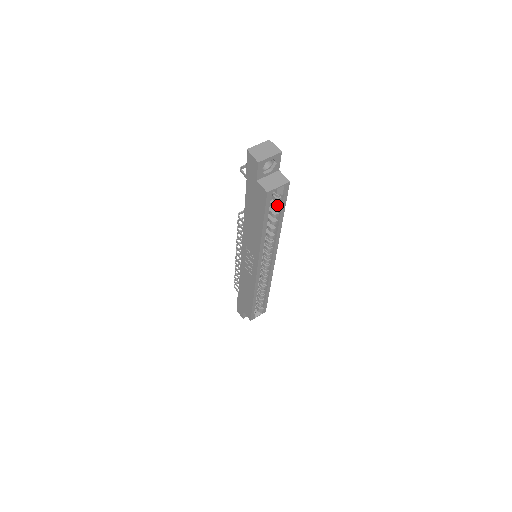
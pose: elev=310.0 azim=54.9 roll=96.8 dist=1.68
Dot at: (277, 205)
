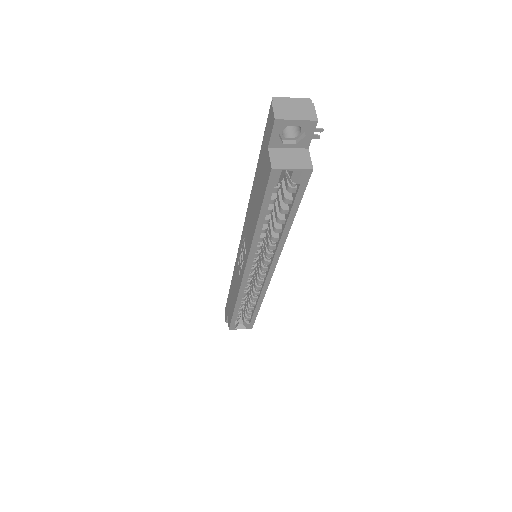
Dot at: (289, 197)
